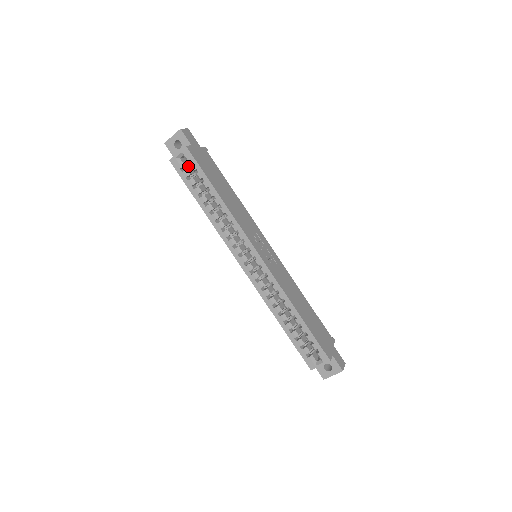
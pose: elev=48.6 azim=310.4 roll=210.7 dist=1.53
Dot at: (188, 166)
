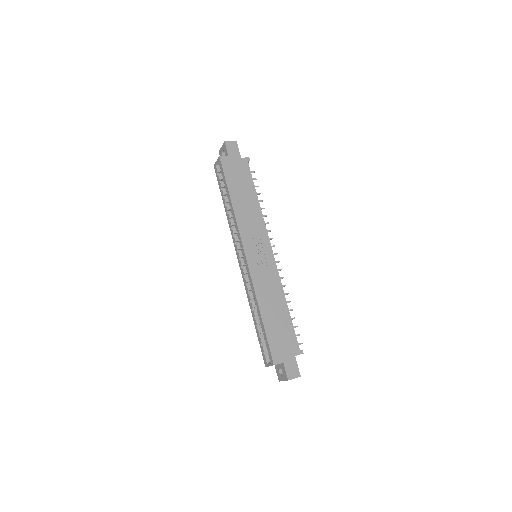
Dot at: occluded
